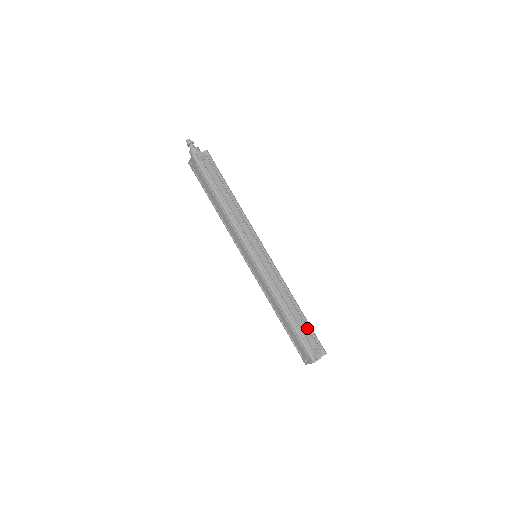
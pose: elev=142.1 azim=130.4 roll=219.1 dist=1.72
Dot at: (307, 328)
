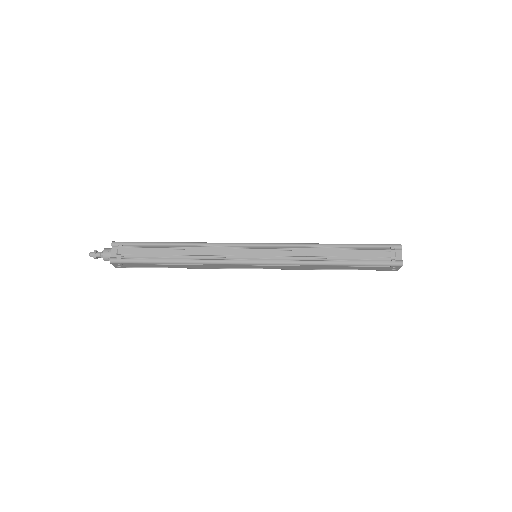
Dot at: (363, 250)
